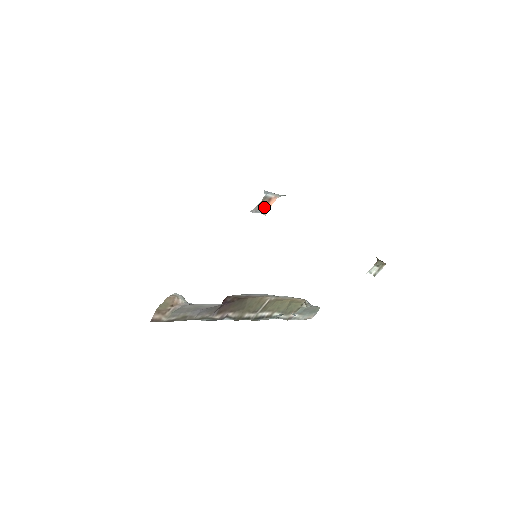
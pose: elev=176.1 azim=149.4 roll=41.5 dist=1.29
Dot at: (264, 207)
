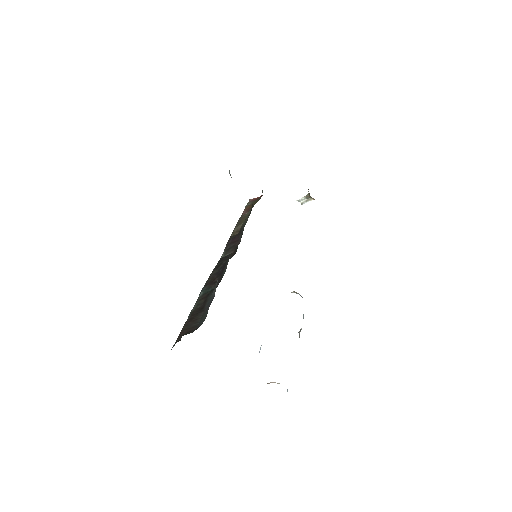
Dot at: occluded
